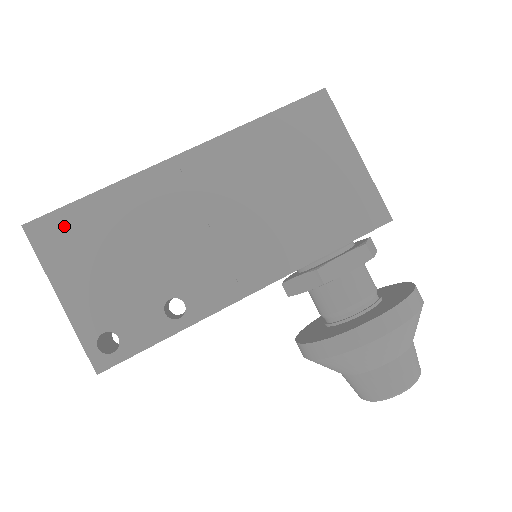
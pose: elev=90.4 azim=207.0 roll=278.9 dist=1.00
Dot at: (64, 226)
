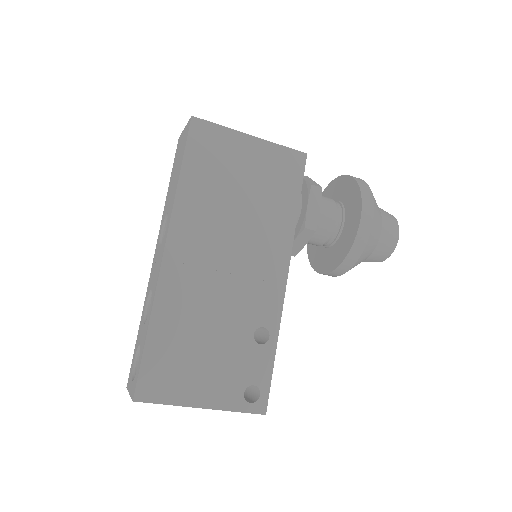
Dot at: (155, 371)
